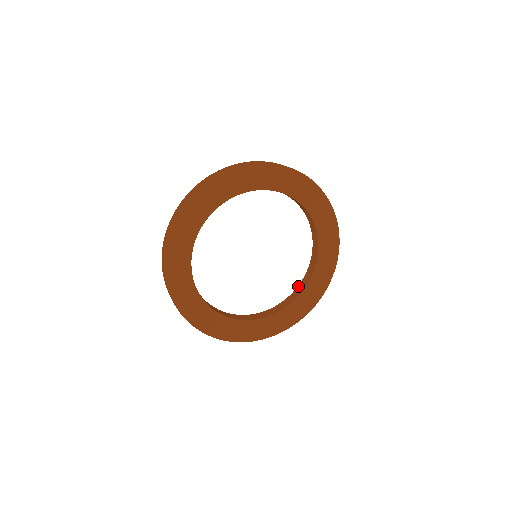
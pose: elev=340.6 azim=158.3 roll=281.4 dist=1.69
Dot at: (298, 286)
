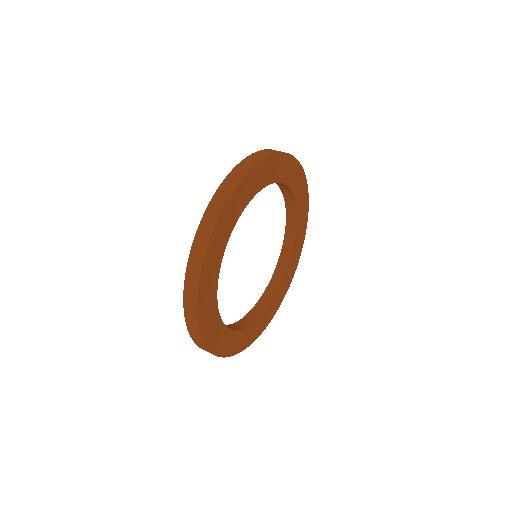
Dot at: (266, 289)
